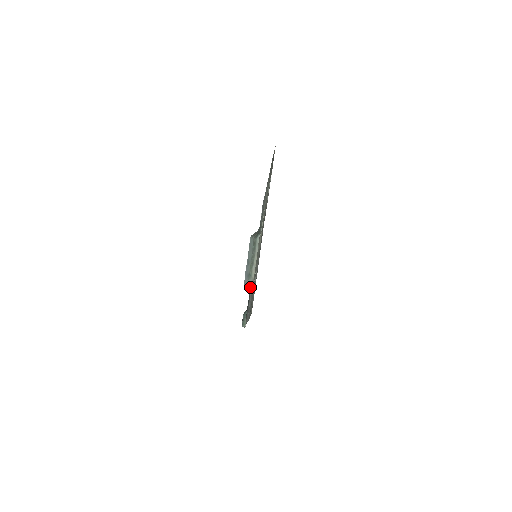
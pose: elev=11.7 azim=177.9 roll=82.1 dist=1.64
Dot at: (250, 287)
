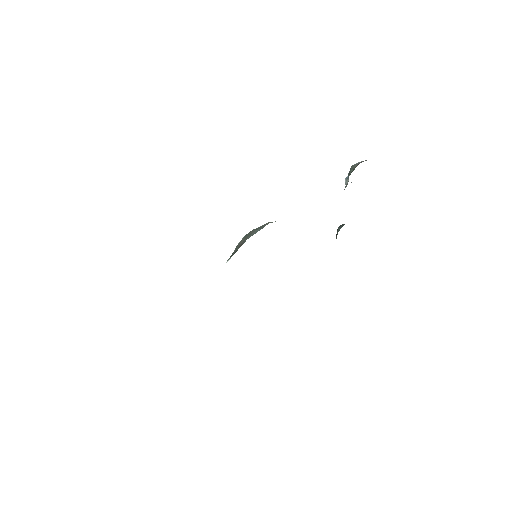
Dot at: occluded
